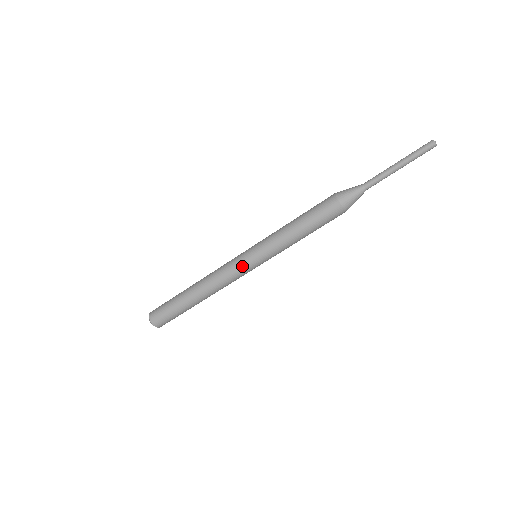
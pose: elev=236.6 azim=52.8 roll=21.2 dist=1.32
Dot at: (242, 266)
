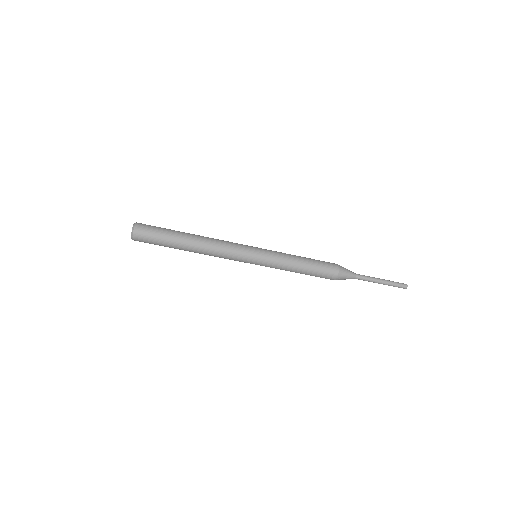
Dot at: (244, 258)
